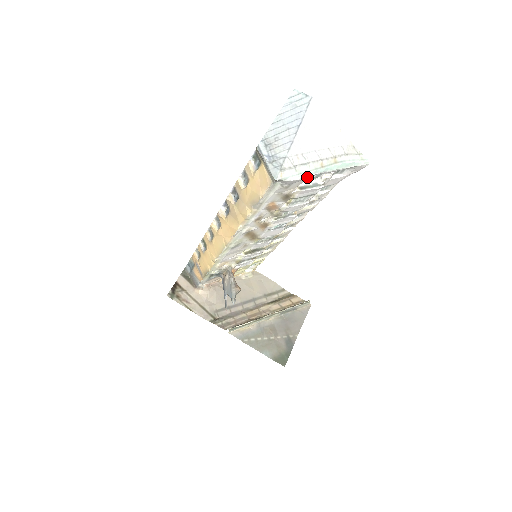
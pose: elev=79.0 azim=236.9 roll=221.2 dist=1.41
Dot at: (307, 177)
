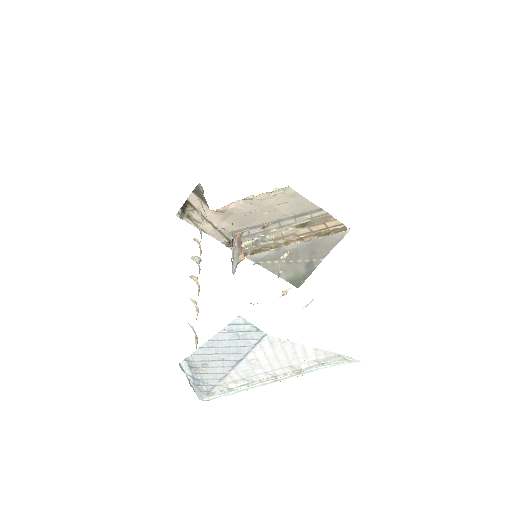
Dot at: occluded
